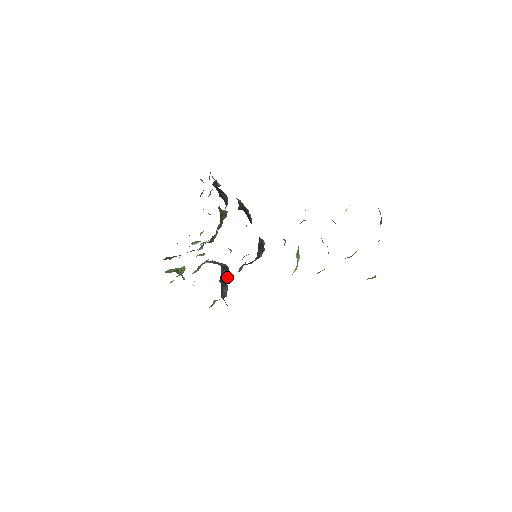
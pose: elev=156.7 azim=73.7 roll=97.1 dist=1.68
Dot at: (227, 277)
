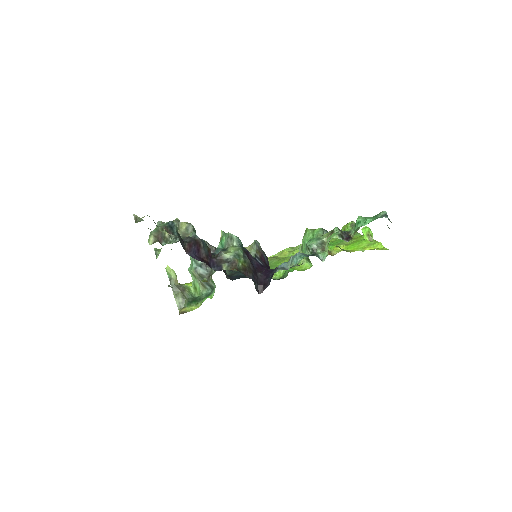
Dot at: occluded
